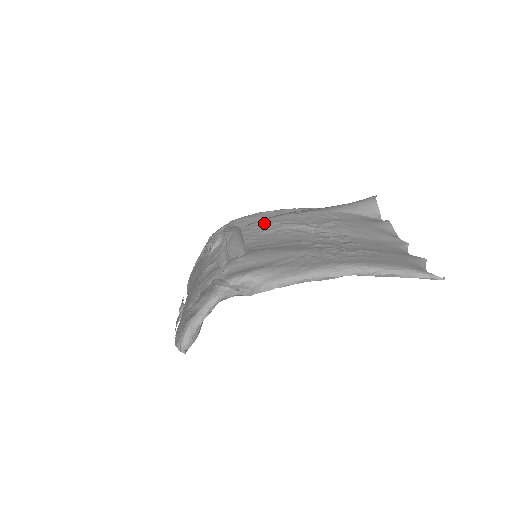
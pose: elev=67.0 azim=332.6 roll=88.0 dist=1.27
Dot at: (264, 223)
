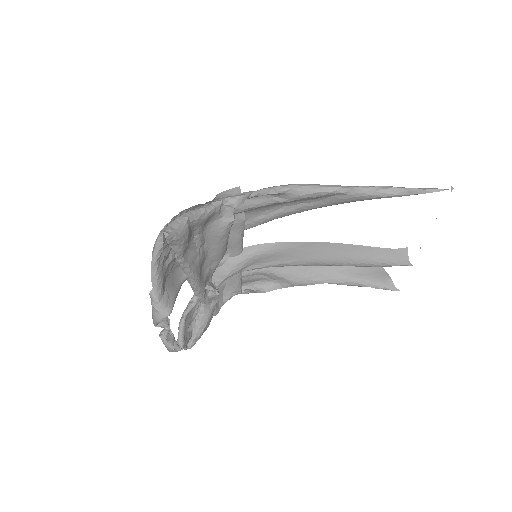
Dot at: occluded
